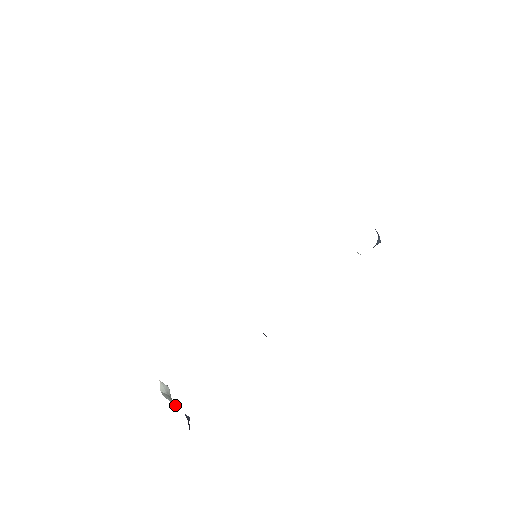
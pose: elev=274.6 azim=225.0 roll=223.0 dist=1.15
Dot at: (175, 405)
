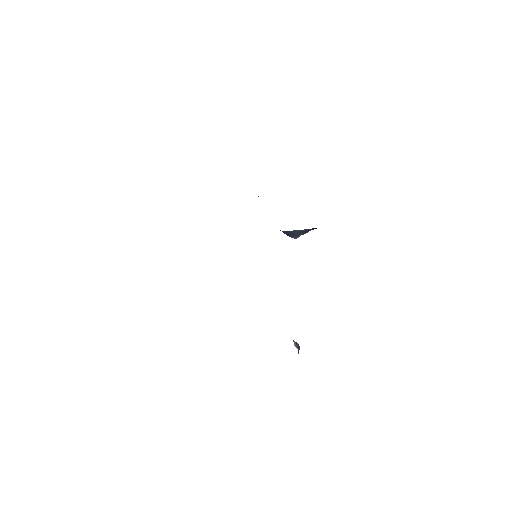
Dot at: occluded
